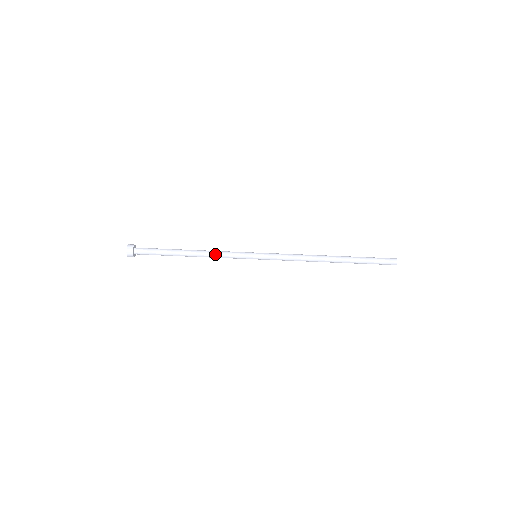
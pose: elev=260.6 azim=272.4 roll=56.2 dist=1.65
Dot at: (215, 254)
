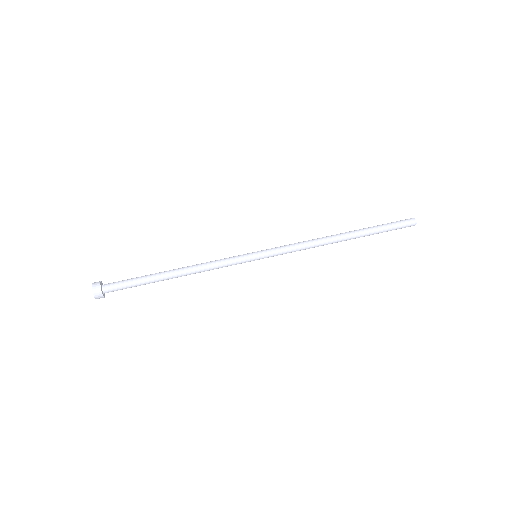
Dot at: (205, 263)
